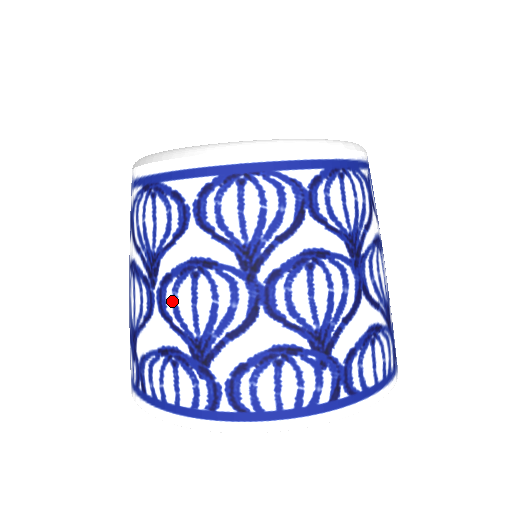
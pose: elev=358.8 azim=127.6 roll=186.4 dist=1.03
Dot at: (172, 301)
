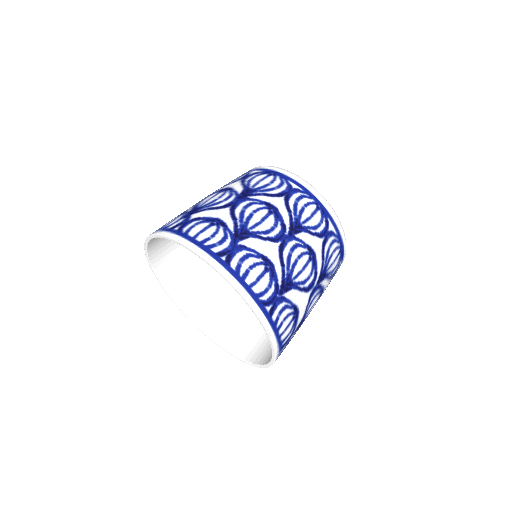
Dot at: occluded
